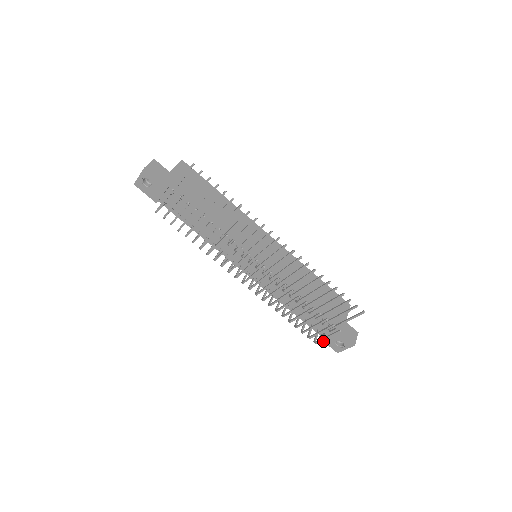
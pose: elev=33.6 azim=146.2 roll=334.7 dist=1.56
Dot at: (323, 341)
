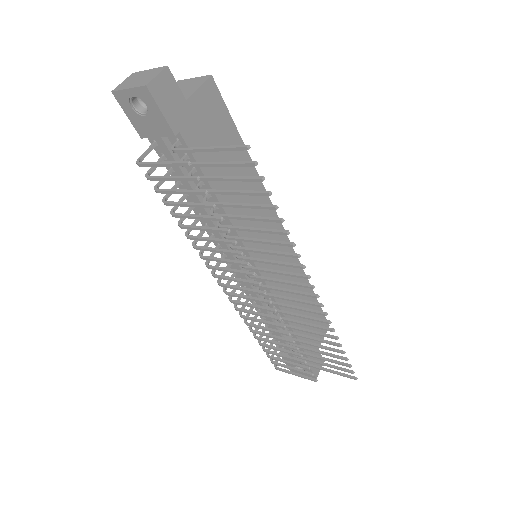
Dot at: (282, 358)
